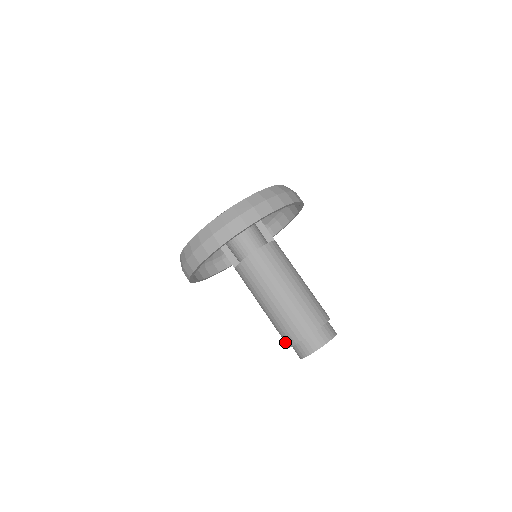
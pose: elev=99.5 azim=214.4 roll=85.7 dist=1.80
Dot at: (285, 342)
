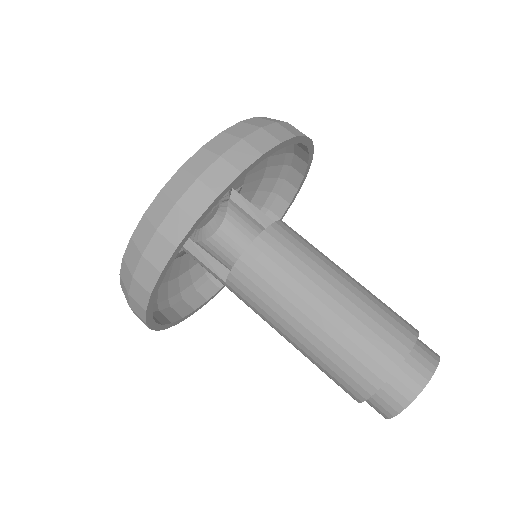
Dot at: (353, 393)
